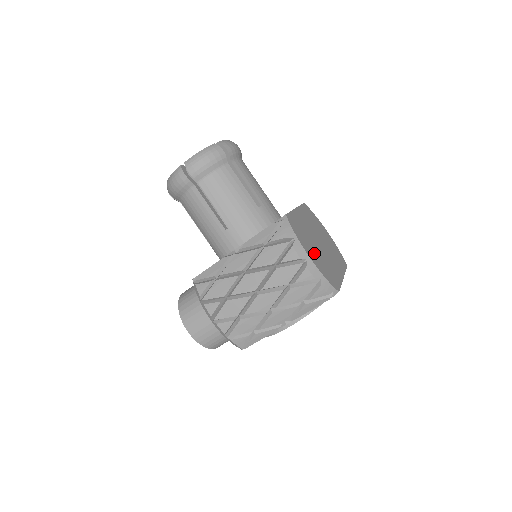
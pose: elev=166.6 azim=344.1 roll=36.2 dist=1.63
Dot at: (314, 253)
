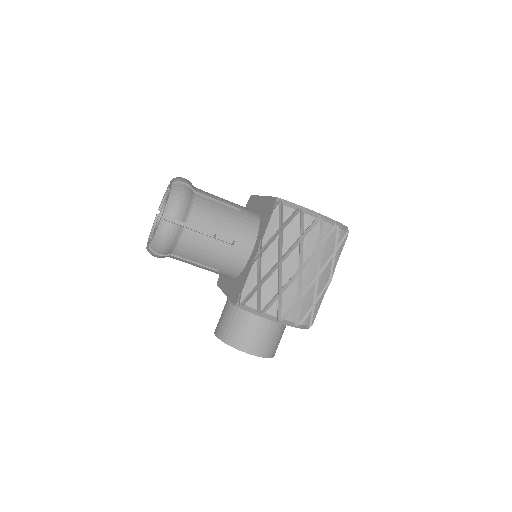
Dot at: occluded
